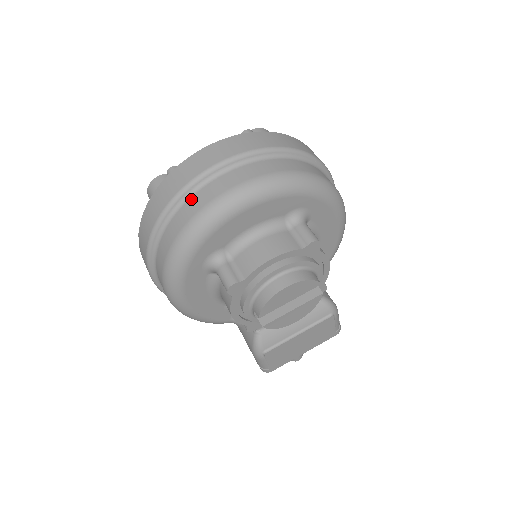
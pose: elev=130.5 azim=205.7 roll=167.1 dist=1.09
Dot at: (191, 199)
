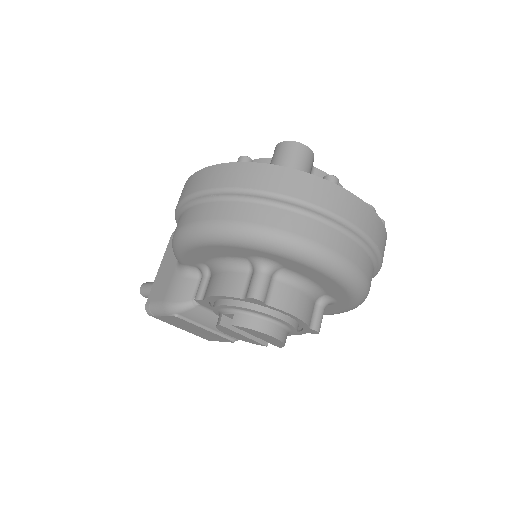
Dot at: (323, 225)
